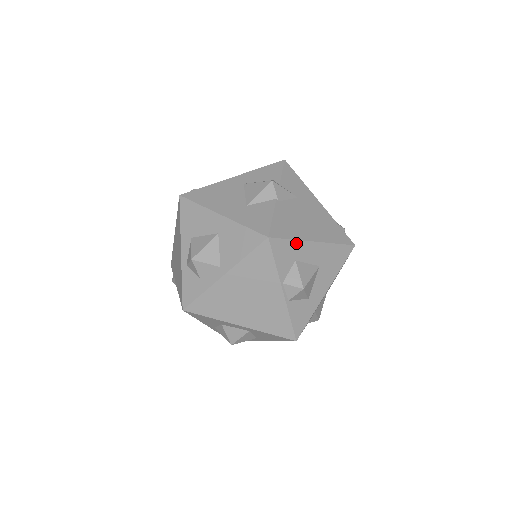
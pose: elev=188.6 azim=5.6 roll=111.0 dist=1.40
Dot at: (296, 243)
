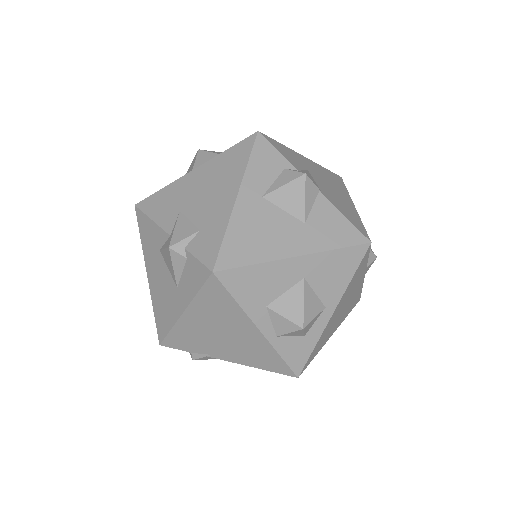
Dot at: occluded
